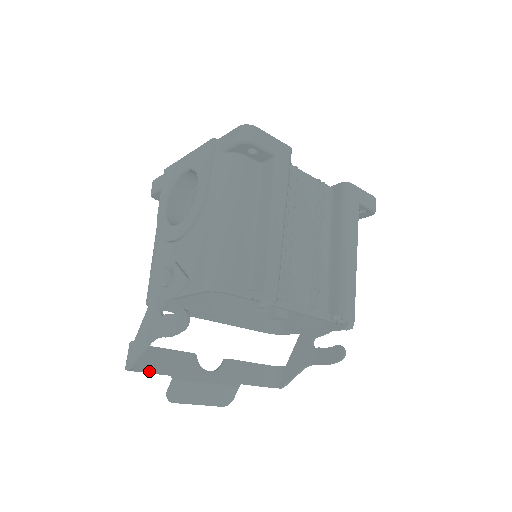
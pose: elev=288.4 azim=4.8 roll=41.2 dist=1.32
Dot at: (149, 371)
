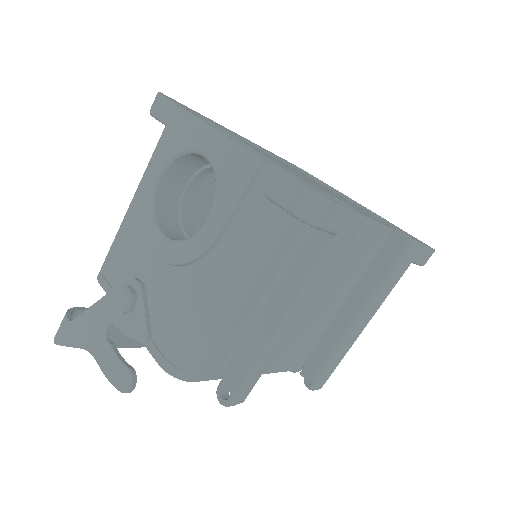
Dot at: occluded
